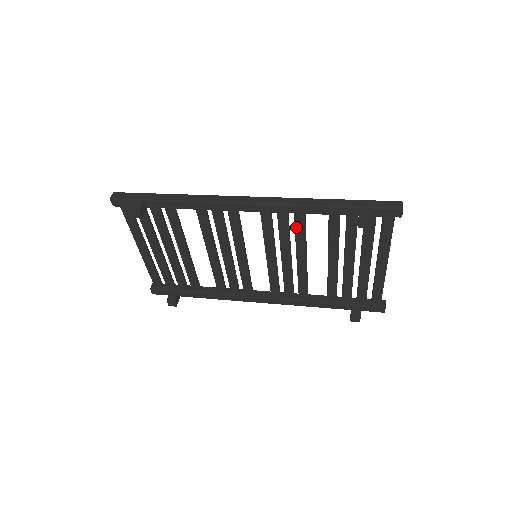
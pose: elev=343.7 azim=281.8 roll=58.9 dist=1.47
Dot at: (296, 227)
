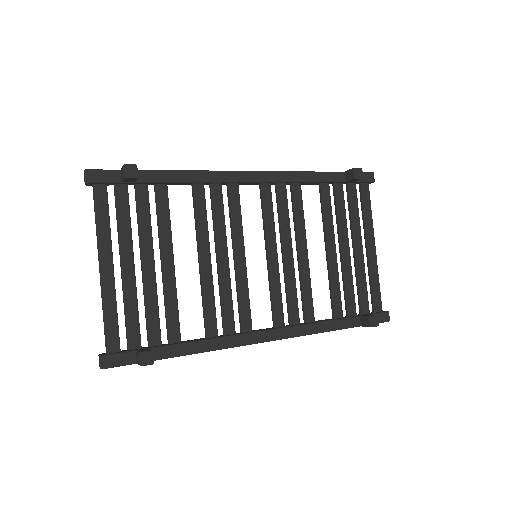
Dot at: (295, 204)
